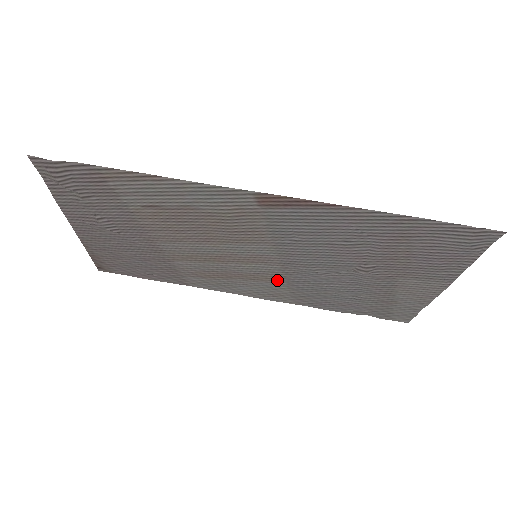
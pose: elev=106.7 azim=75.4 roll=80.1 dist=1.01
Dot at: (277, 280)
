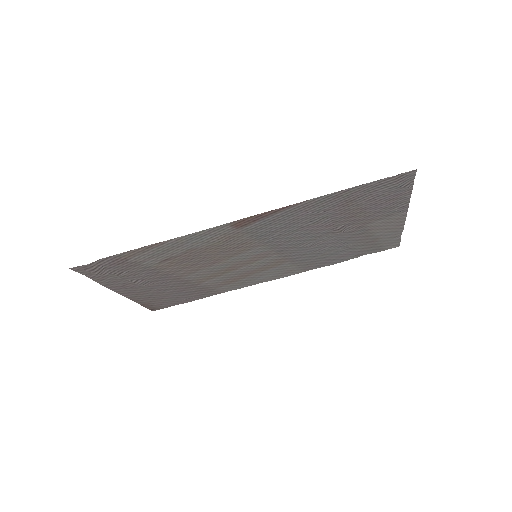
Dot at: (282, 263)
